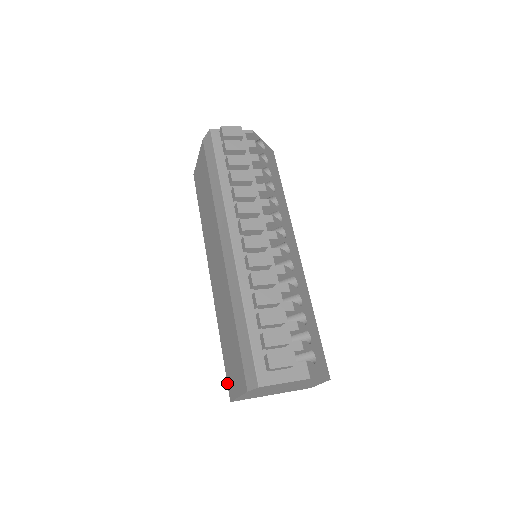
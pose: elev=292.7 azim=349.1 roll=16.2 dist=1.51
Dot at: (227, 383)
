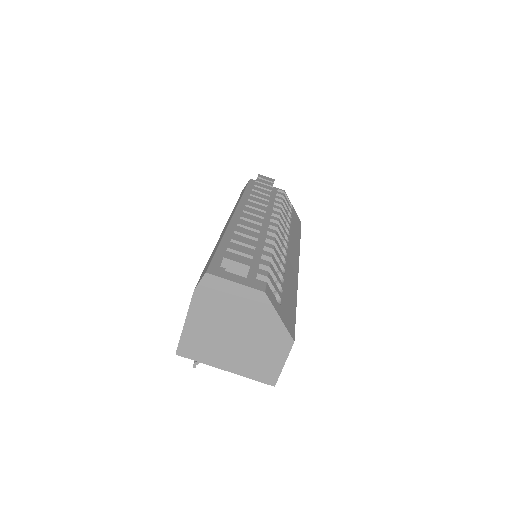
Dot at: occluded
